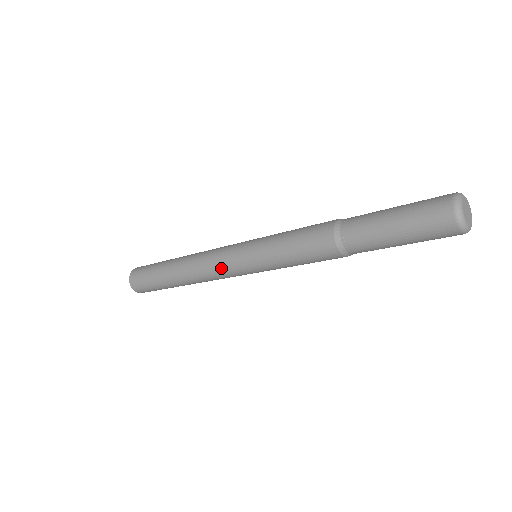
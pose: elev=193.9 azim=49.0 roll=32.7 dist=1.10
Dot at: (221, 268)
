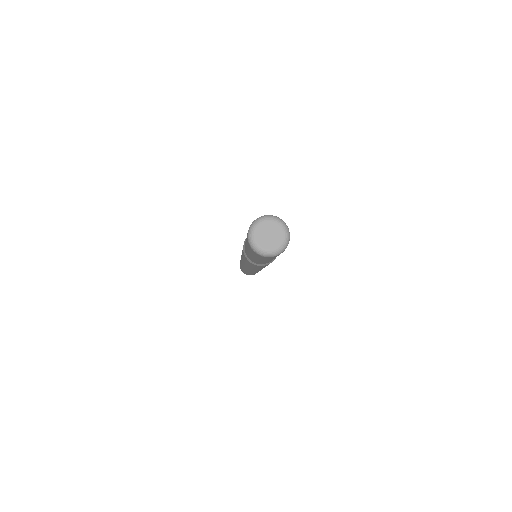
Dot at: occluded
